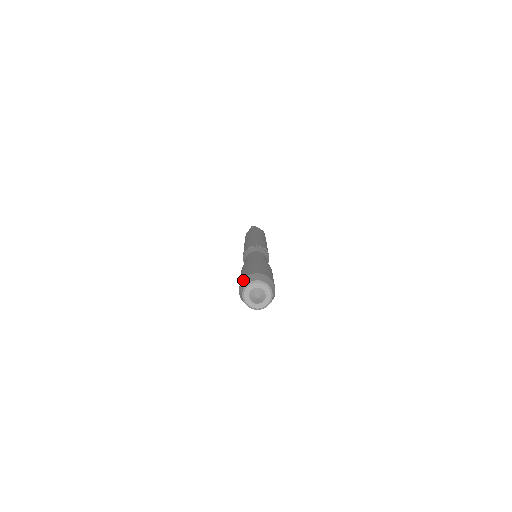
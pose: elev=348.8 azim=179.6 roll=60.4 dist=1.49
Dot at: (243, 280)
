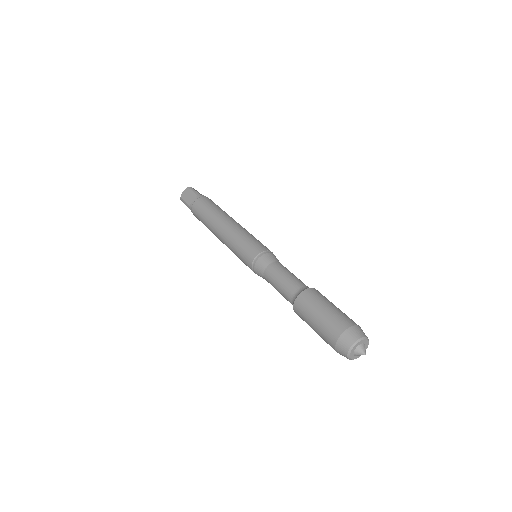
Dot at: (344, 334)
